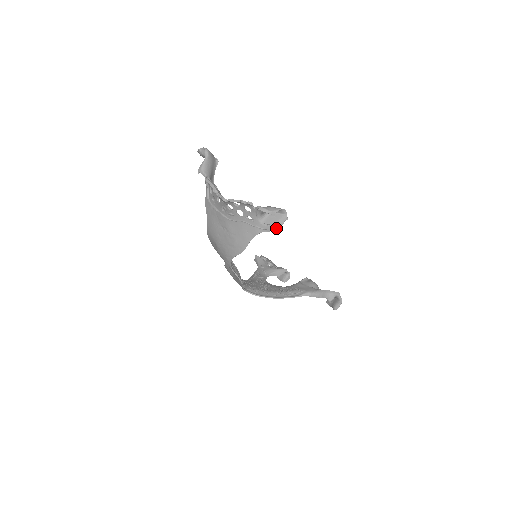
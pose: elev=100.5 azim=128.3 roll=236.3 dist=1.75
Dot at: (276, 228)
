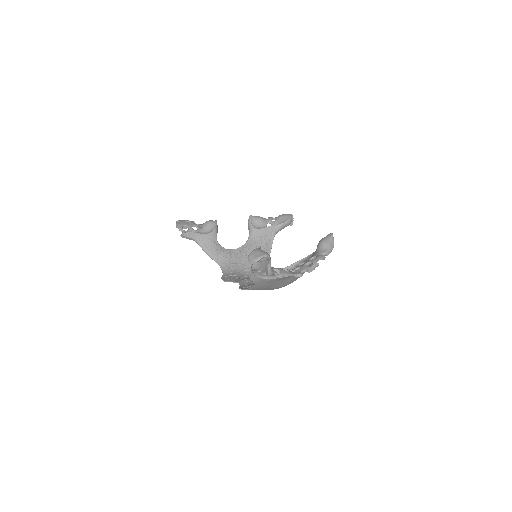
Dot at: occluded
